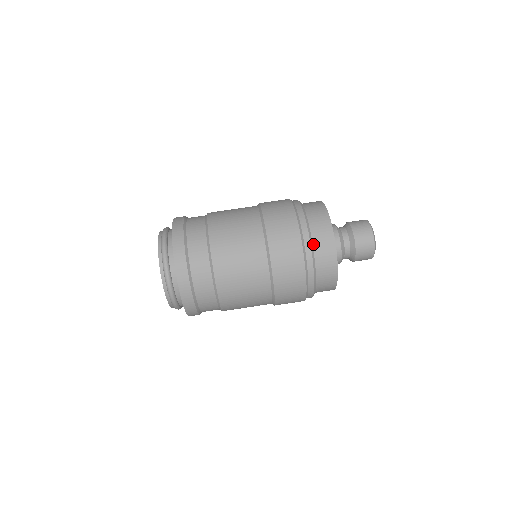
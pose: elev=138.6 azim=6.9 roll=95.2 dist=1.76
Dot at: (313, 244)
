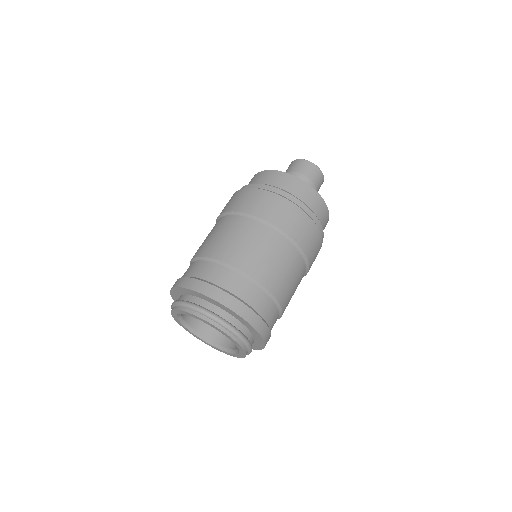
Dot at: occluded
